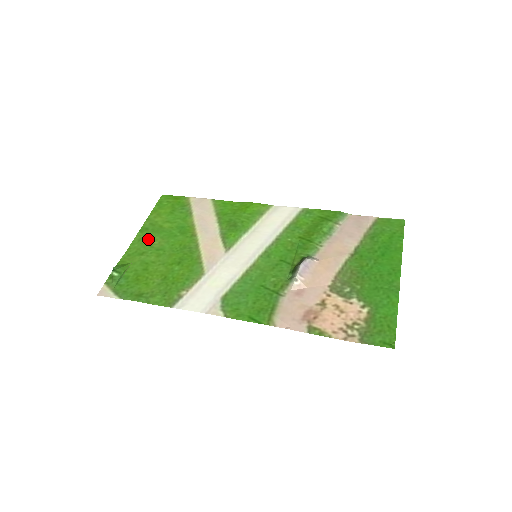
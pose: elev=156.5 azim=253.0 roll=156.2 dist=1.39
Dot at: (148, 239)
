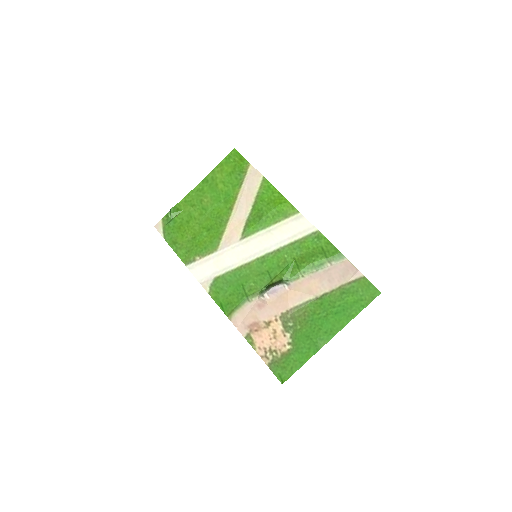
Dot at: (203, 193)
